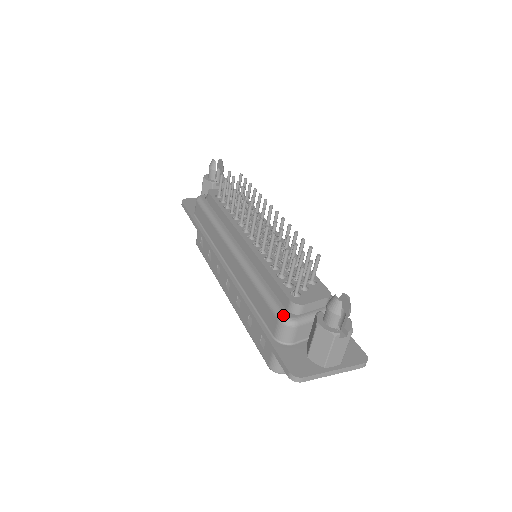
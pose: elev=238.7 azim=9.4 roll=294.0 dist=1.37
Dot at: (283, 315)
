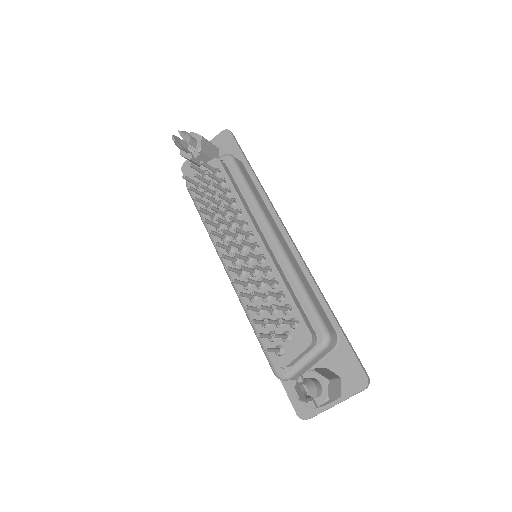
Dot at: (275, 373)
